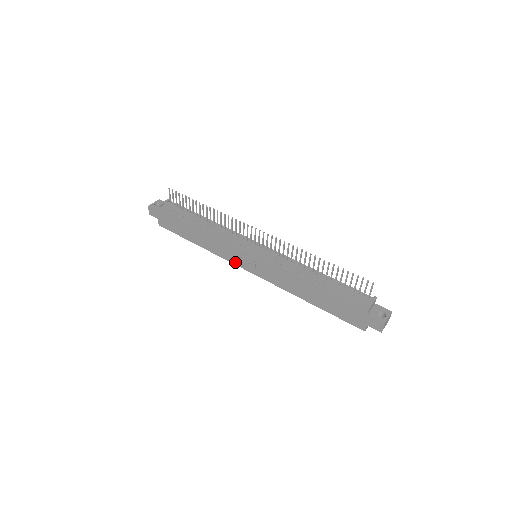
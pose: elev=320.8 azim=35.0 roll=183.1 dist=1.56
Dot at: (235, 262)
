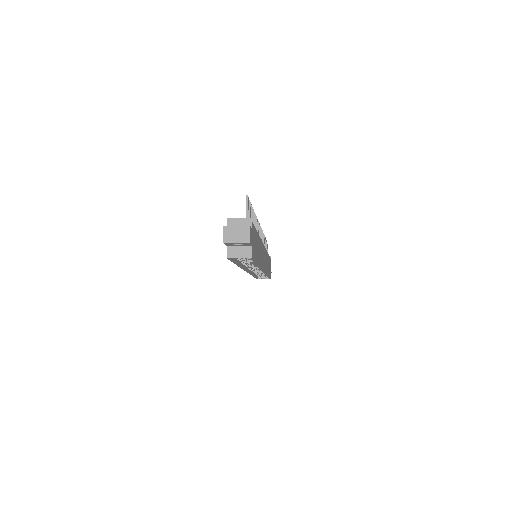
Dot at: occluded
